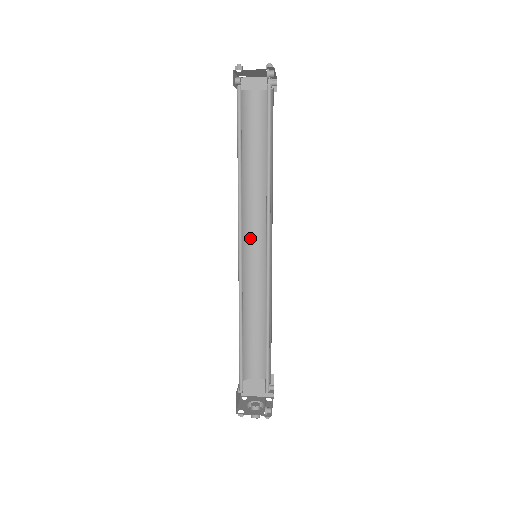
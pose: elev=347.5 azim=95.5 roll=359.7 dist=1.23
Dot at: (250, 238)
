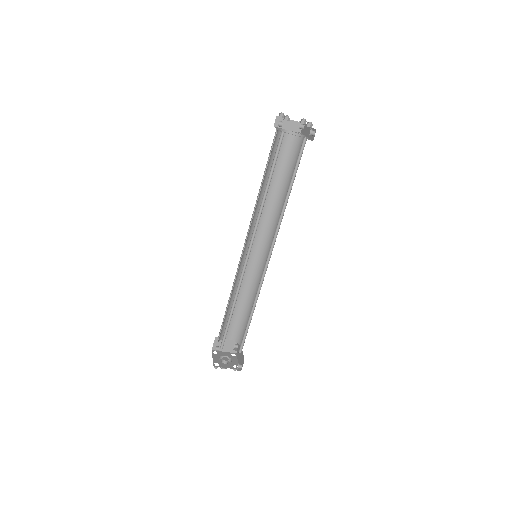
Dot at: occluded
